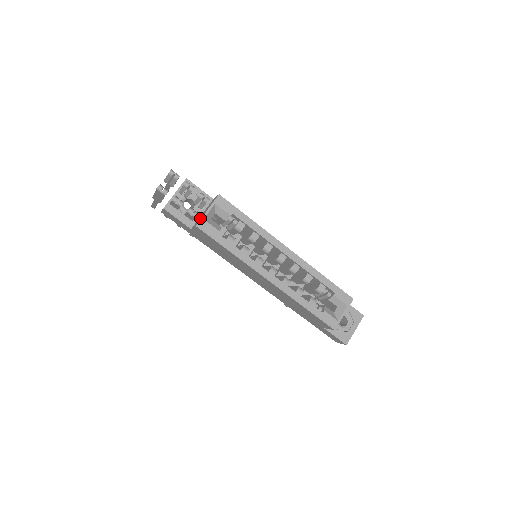
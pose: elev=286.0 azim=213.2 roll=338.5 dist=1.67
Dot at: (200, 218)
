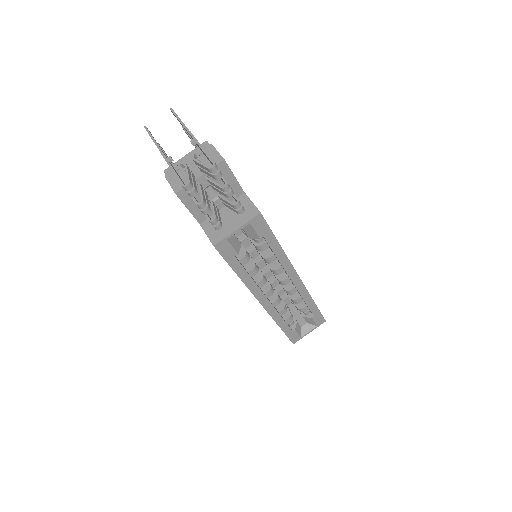
Dot at: (221, 230)
